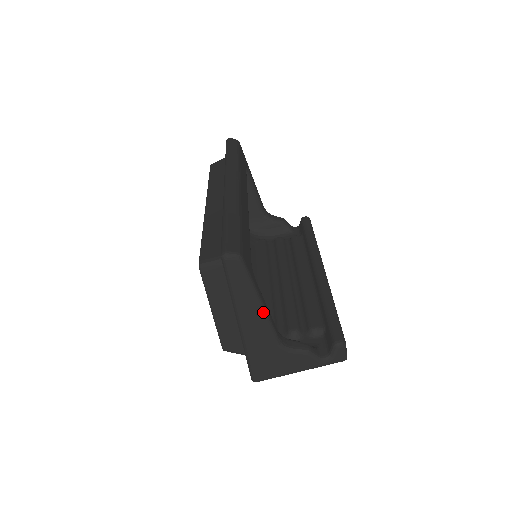
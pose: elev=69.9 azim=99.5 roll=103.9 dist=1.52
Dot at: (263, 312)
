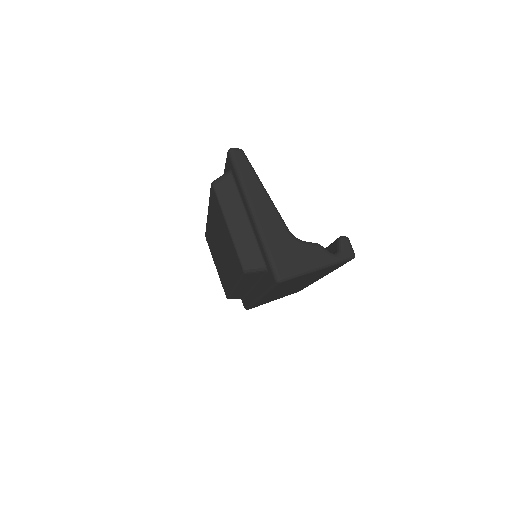
Dot at: (269, 199)
